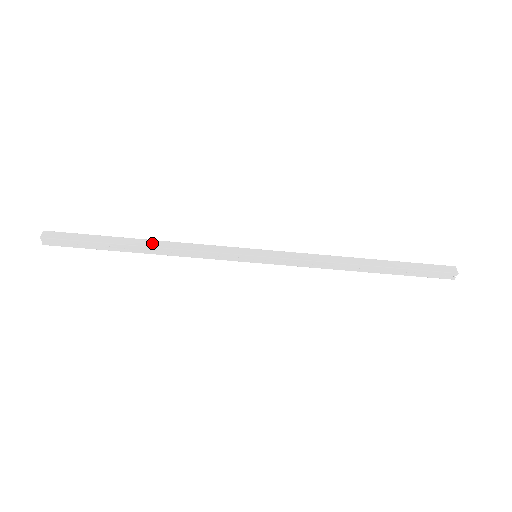
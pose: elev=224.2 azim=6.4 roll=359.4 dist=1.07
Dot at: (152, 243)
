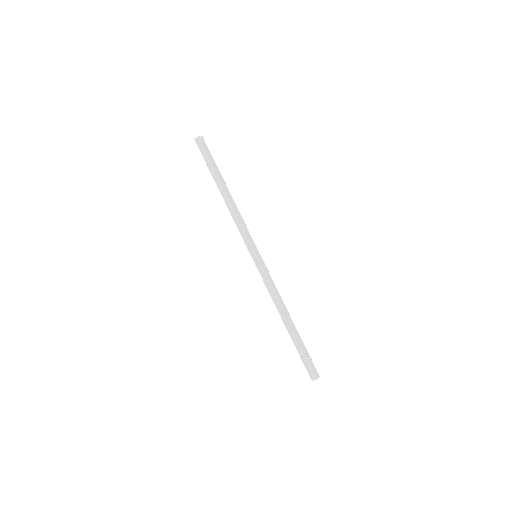
Dot at: (225, 197)
